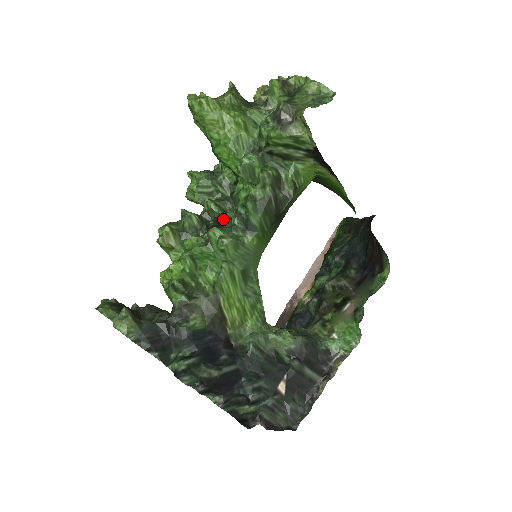
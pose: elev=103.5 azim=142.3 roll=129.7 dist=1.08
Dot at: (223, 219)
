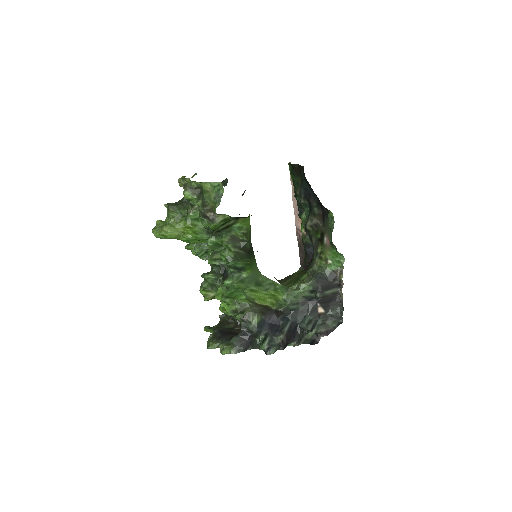
Dot at: (224, 265)
